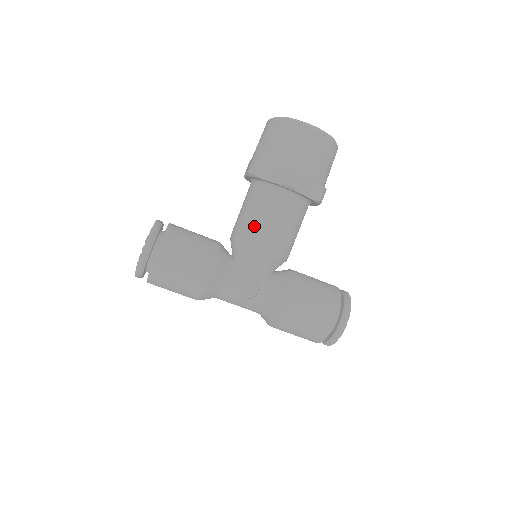
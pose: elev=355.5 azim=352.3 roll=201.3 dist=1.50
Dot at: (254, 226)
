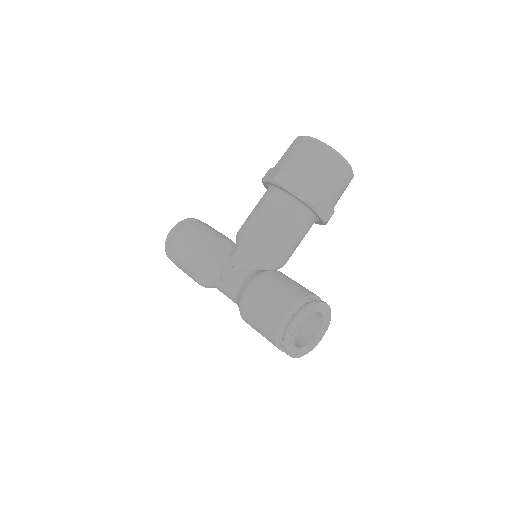
Dot at: (248, 219)
